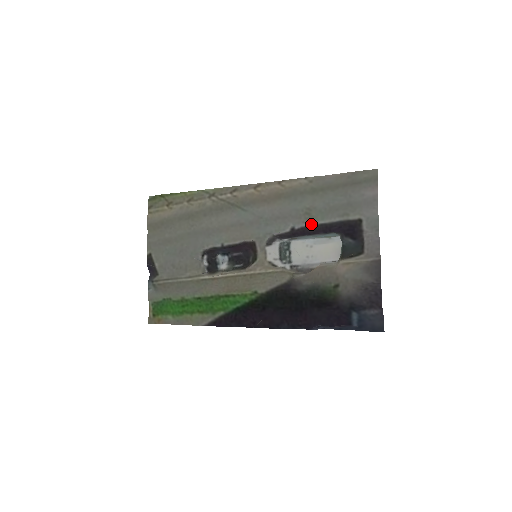
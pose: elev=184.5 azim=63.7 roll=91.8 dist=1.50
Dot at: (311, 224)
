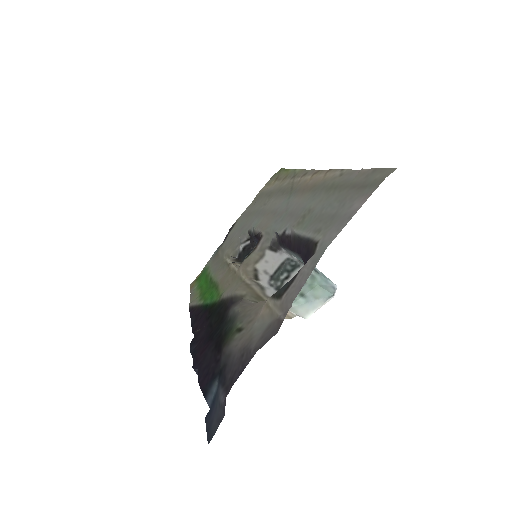
Dot at: (295, 232)
